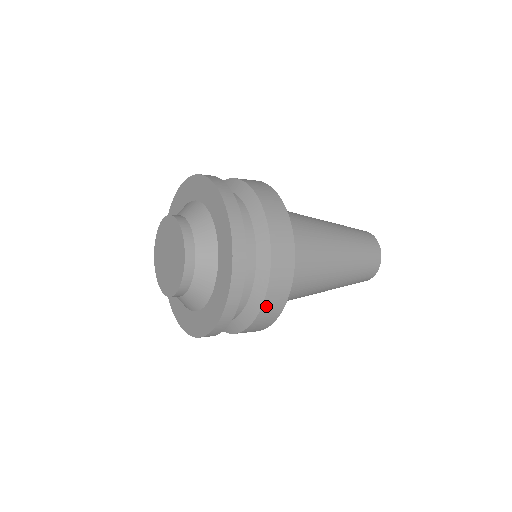
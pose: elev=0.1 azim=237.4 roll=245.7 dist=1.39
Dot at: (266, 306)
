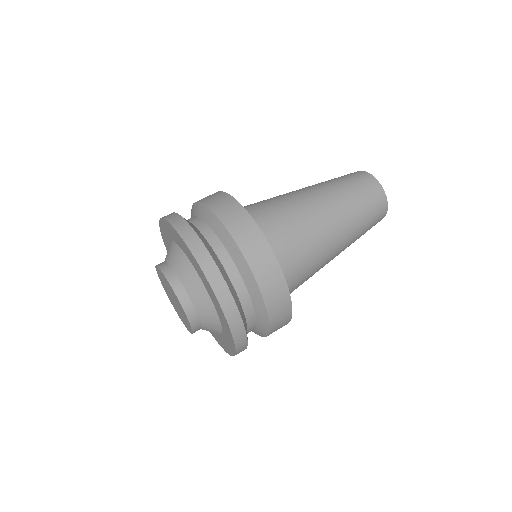
Dot at: occluded
